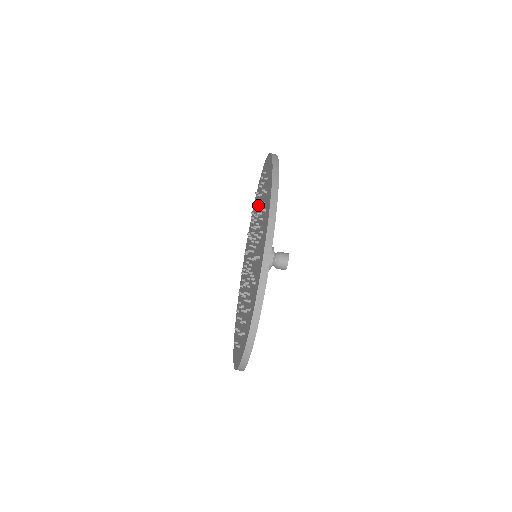
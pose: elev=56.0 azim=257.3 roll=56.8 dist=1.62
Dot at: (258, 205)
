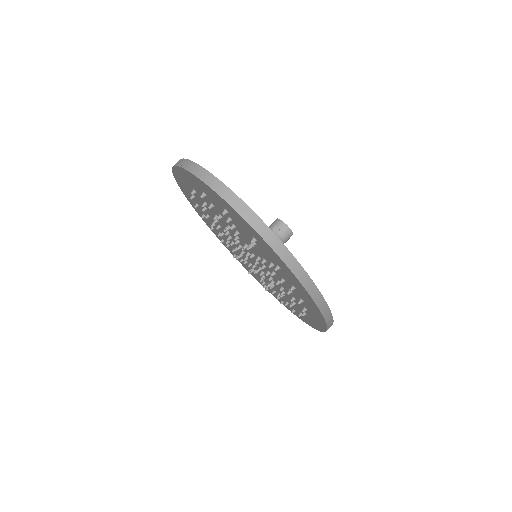
Dot at: (251, 271)
